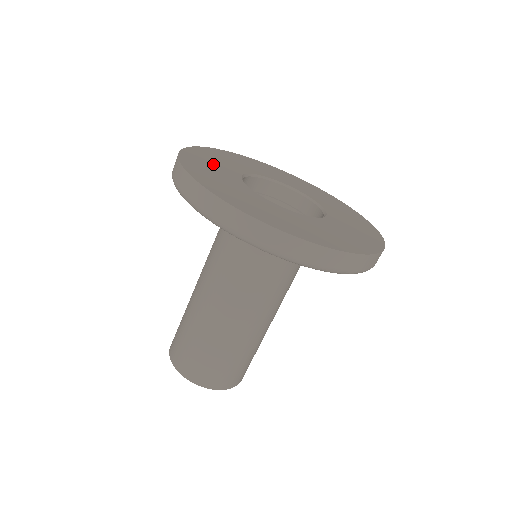
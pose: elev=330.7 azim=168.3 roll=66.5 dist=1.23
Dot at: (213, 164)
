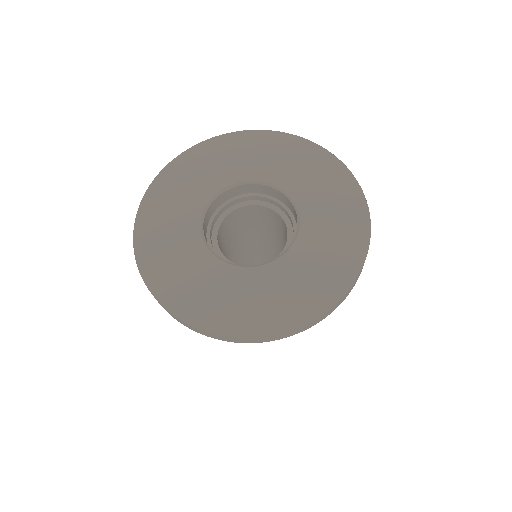
Dot at: (169, 235)
